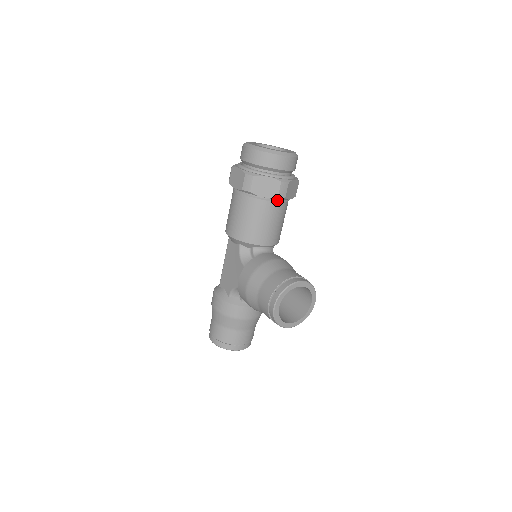
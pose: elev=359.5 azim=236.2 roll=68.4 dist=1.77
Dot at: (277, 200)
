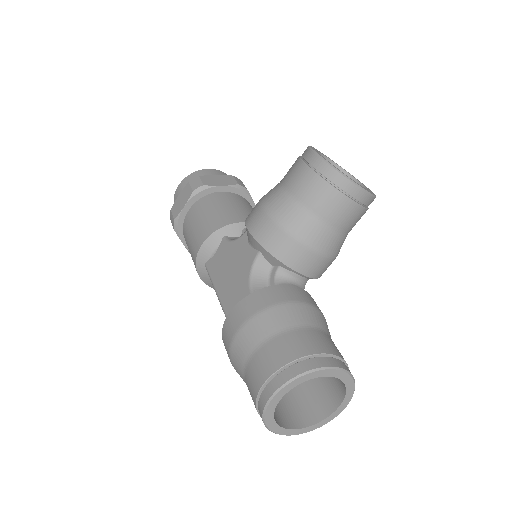
Dot at: occluded
